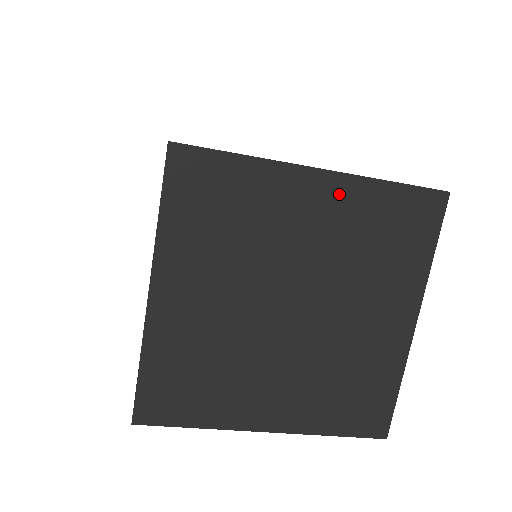
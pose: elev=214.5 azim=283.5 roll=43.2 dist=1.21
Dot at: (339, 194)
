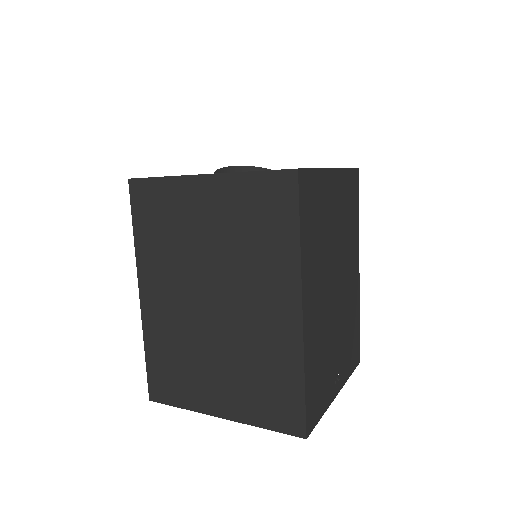
Dot at: occluded
